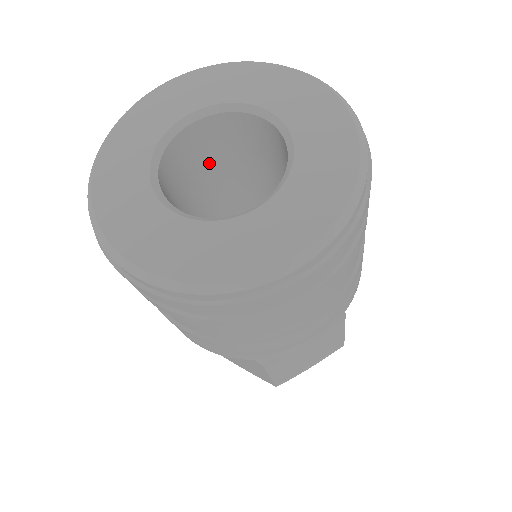
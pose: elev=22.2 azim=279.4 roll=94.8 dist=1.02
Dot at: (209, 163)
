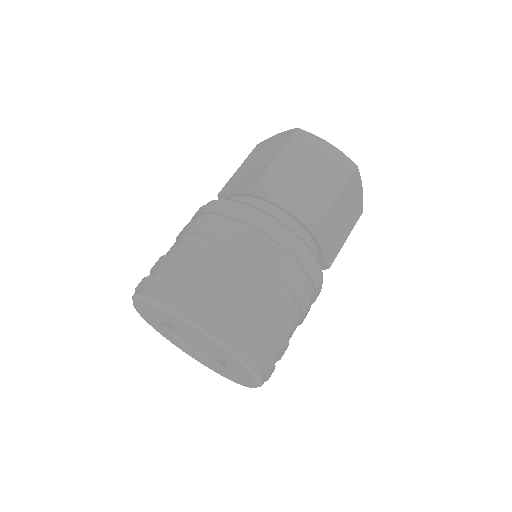
Dot at: occluded
